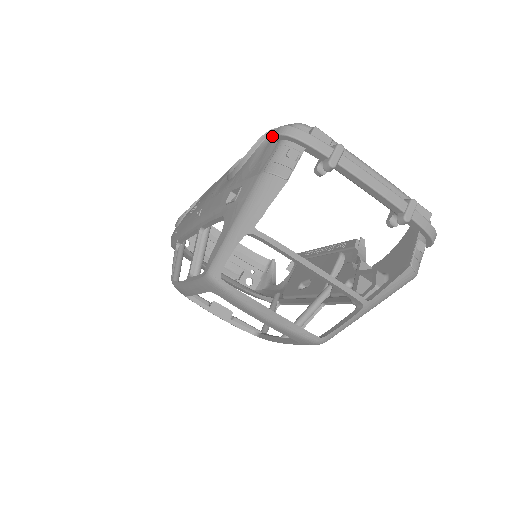
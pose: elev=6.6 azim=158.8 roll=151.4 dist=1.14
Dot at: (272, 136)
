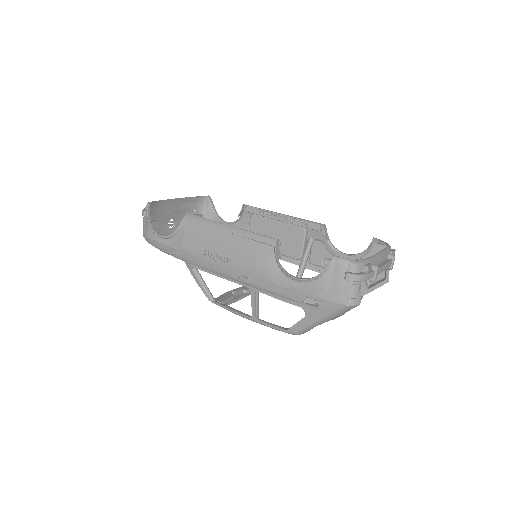
Dot at: (334, 268)
